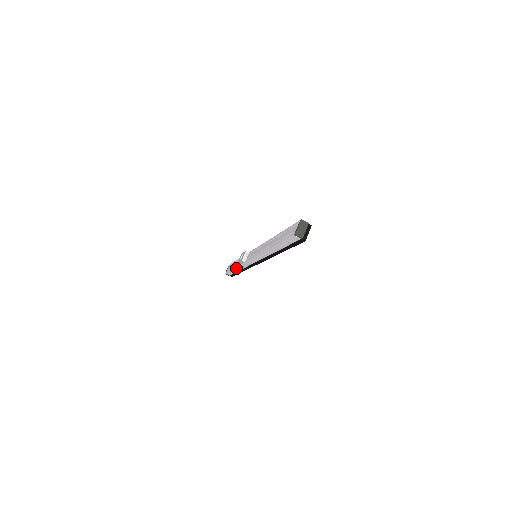
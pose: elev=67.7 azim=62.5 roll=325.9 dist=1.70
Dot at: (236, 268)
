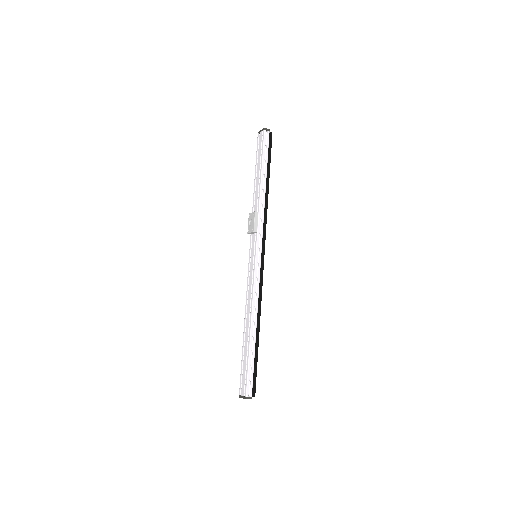
Dot at: (254, 191)
